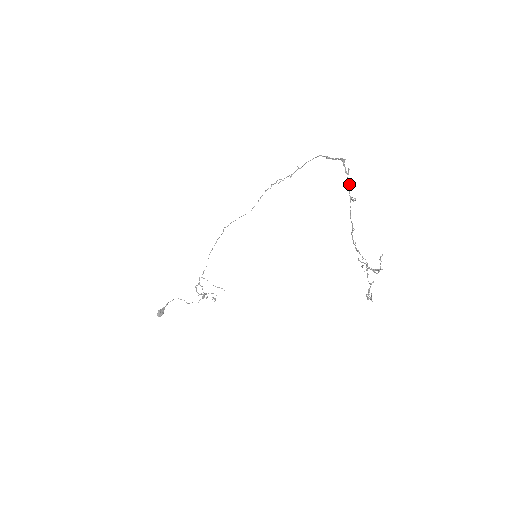
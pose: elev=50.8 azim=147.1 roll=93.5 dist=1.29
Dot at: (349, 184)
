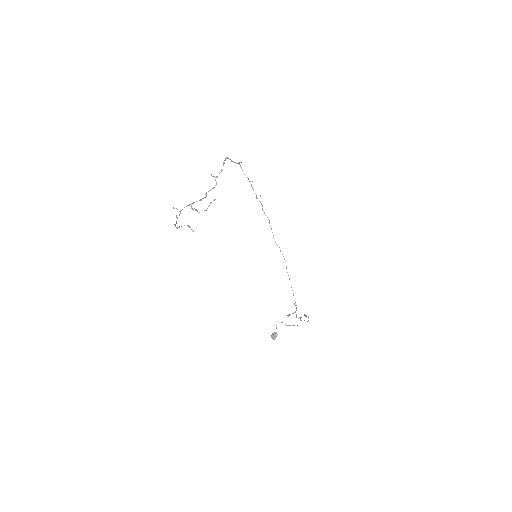
Dot at: (221, 169)
